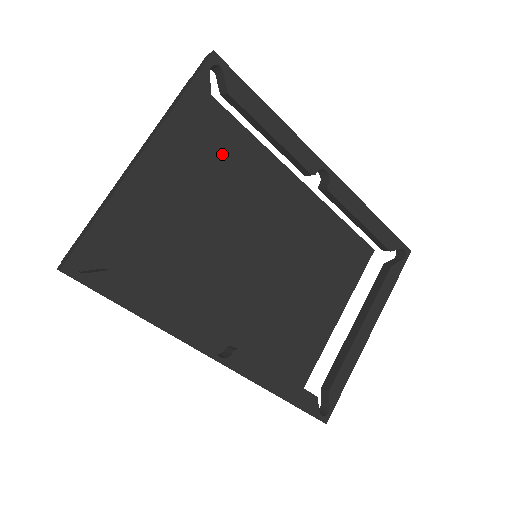
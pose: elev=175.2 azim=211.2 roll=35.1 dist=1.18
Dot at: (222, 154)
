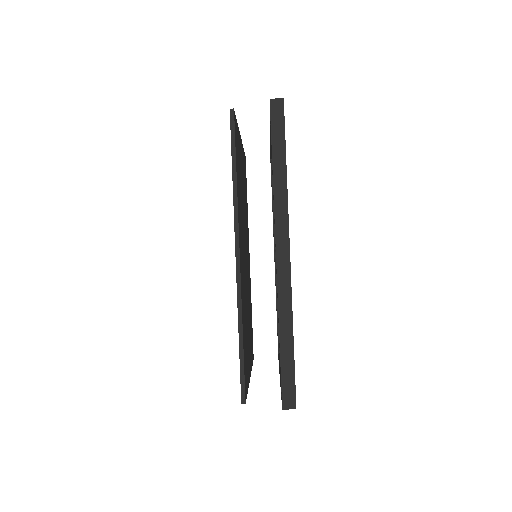
Dot at: occluded
